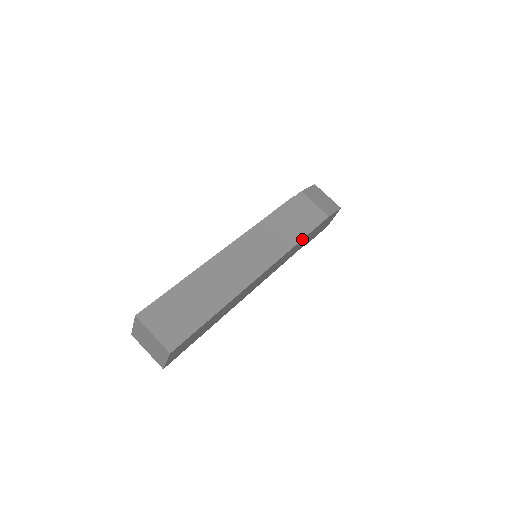
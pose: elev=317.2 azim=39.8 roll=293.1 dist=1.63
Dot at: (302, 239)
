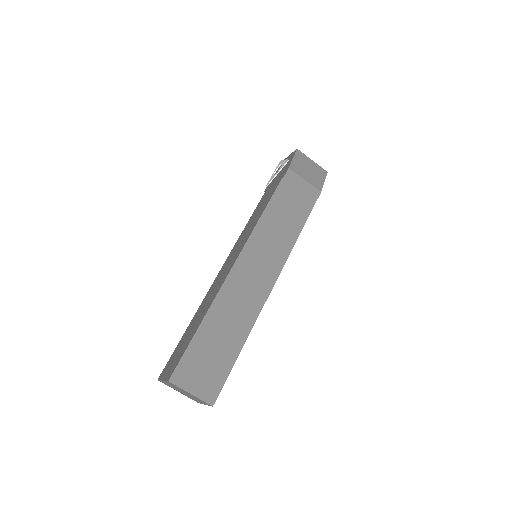
Dot at: (301, 230)
